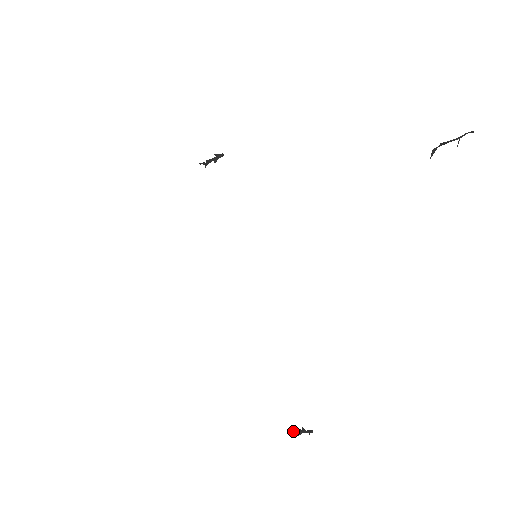
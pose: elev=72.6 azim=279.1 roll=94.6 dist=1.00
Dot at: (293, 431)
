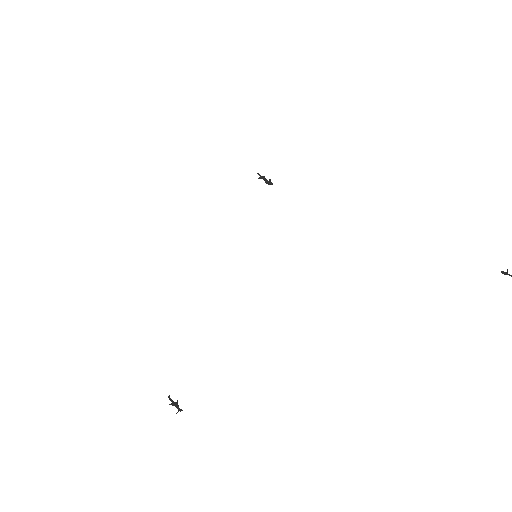
Dot at: occluded
